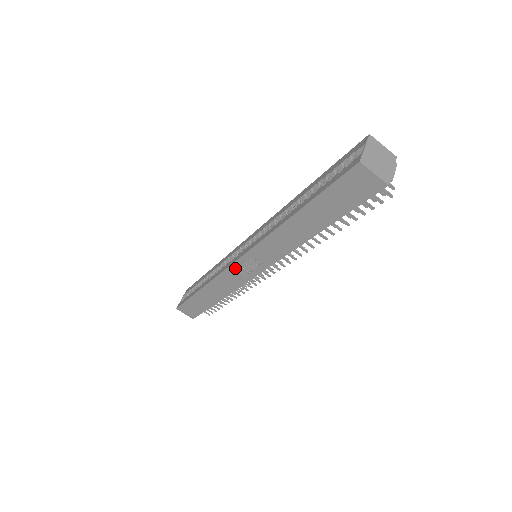
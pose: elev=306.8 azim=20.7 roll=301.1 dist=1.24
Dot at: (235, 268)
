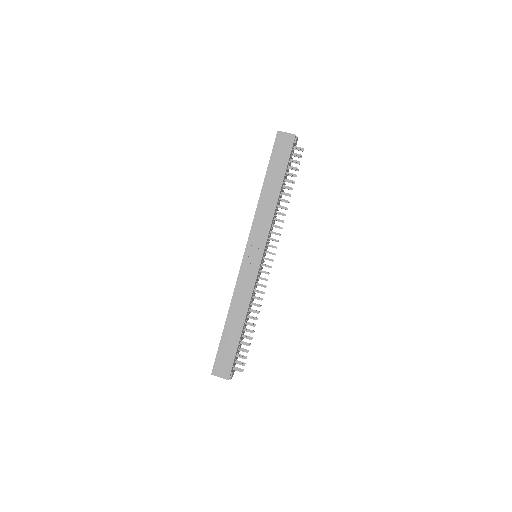
Dot at: (245, 265)
